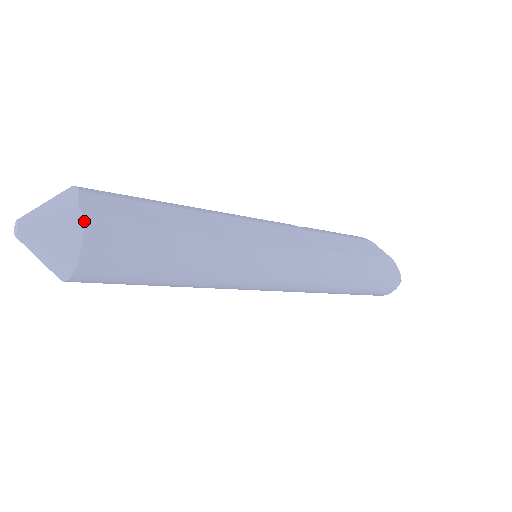
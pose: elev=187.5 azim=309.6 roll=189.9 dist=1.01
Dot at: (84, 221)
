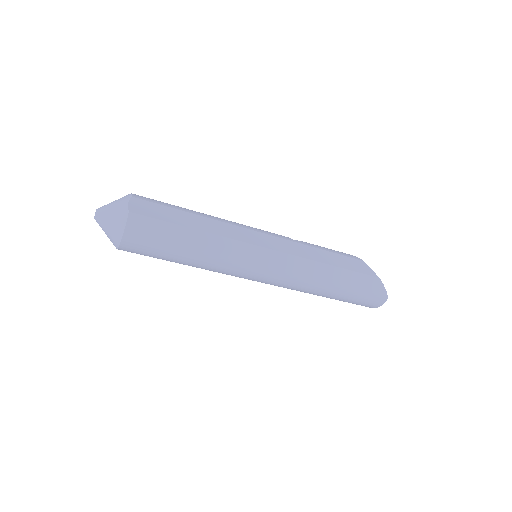
Dot at: (128, 214)
